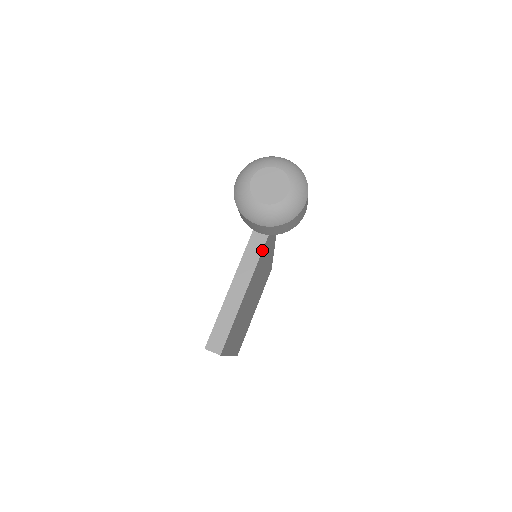
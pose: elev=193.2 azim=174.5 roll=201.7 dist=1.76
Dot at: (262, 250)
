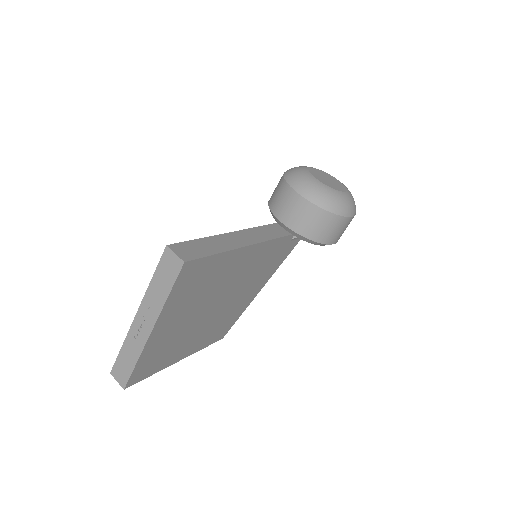
Dot at: (279, 237)
